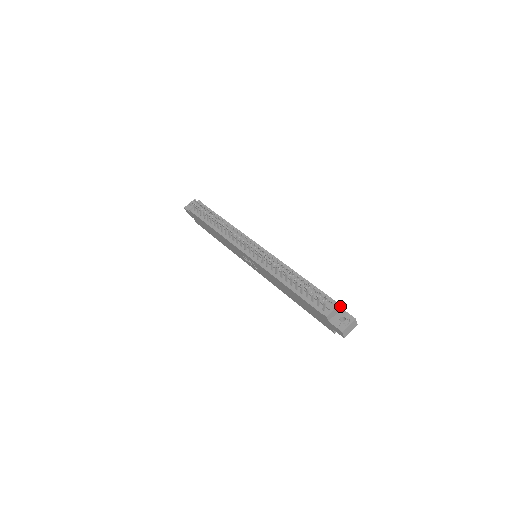
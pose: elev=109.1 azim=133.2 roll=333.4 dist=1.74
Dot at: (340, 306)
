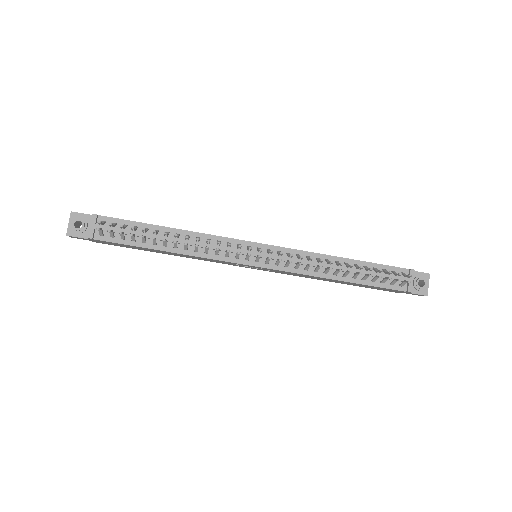
Dot at: (412, 271)
